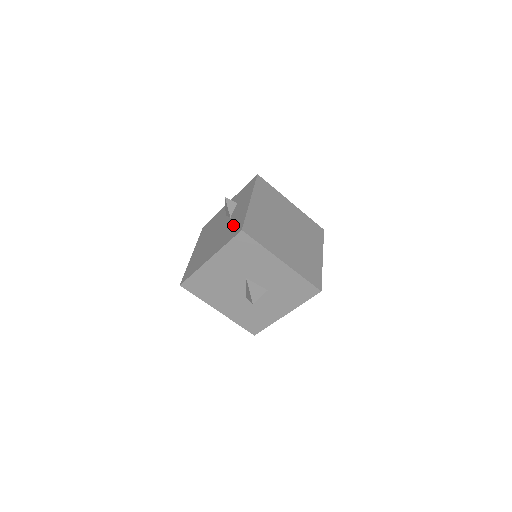
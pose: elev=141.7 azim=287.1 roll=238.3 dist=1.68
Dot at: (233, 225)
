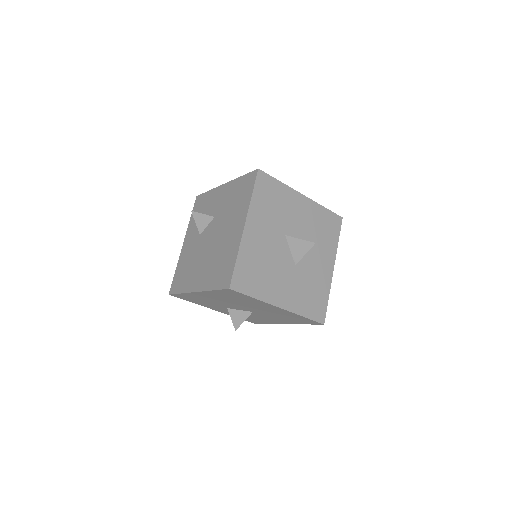
Dot at: (234, 197)
